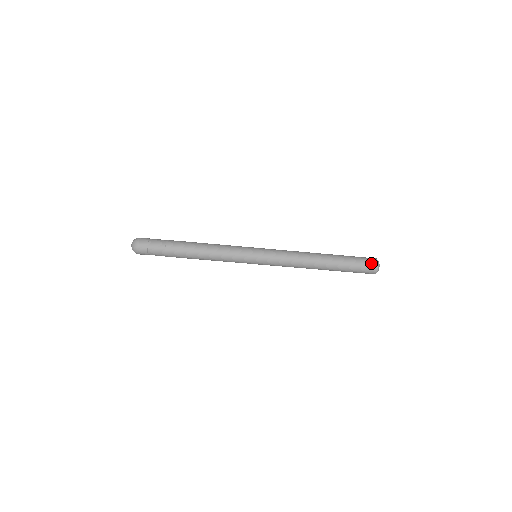
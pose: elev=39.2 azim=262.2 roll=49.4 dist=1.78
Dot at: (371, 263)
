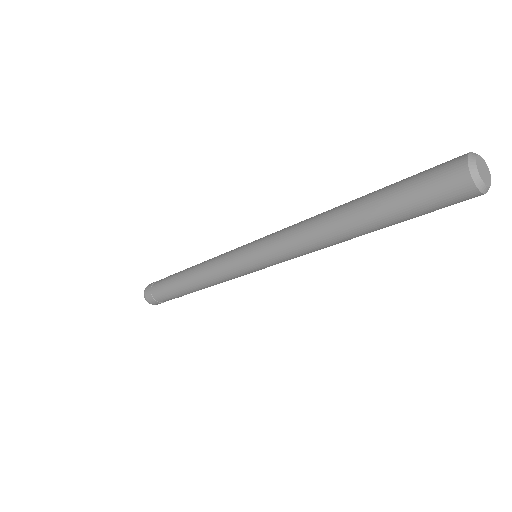
Dot at: (457, 196)
